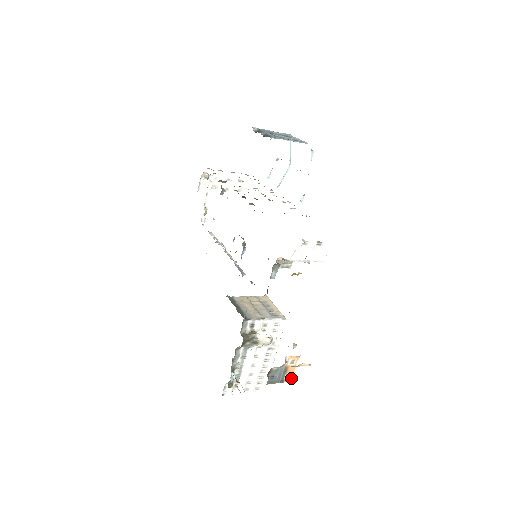
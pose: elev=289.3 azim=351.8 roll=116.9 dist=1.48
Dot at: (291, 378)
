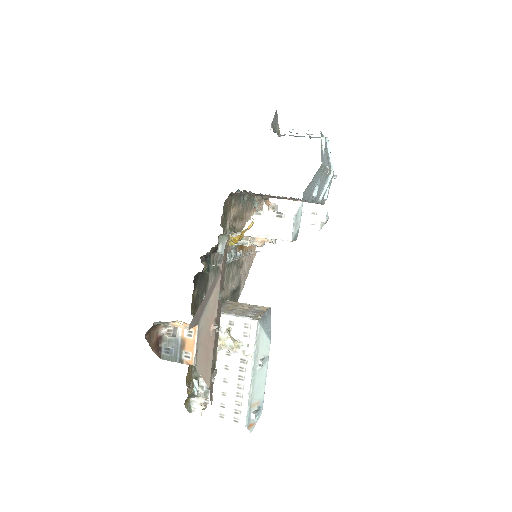
Dot at: (192, 360)
